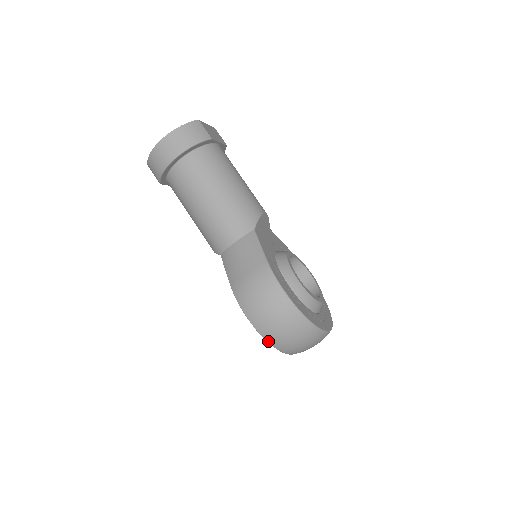
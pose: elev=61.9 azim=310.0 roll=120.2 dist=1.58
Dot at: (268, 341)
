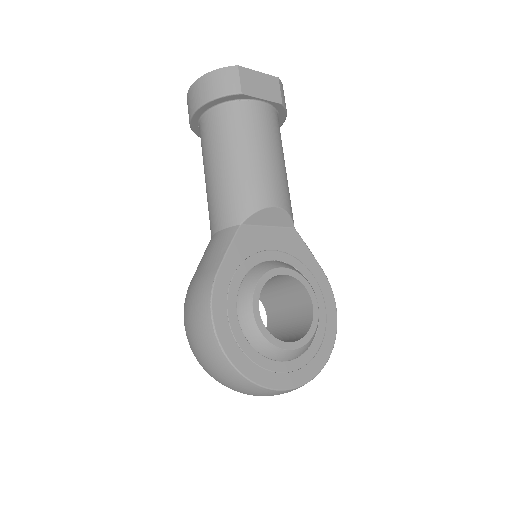
Dot at: (199, 362)
